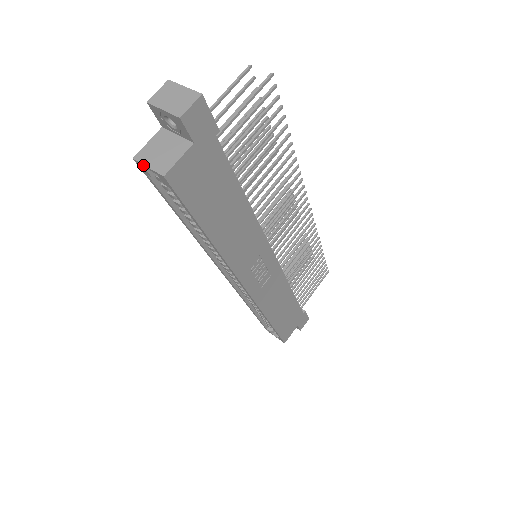
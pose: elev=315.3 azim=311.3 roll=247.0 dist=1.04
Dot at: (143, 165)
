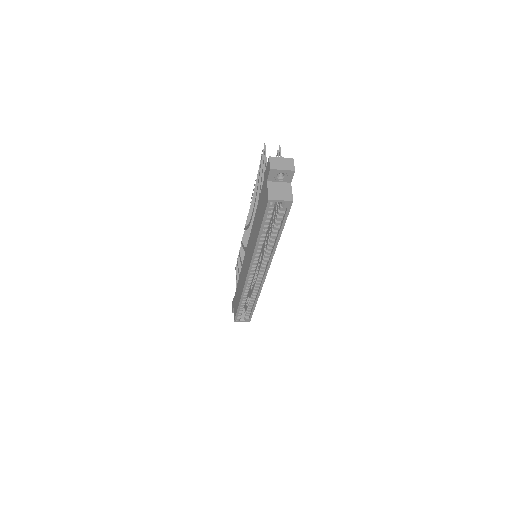
Dot at: (276, 201)
